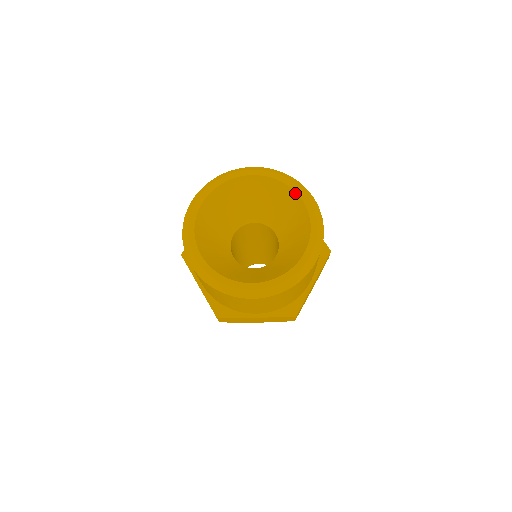
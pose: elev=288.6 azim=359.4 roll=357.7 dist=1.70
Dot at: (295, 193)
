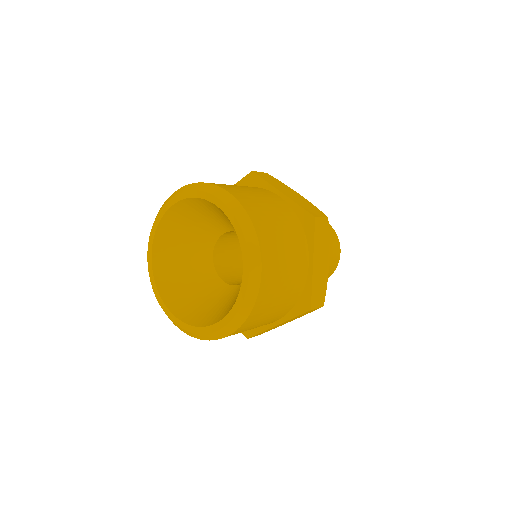
Dot at: (242, 258)
